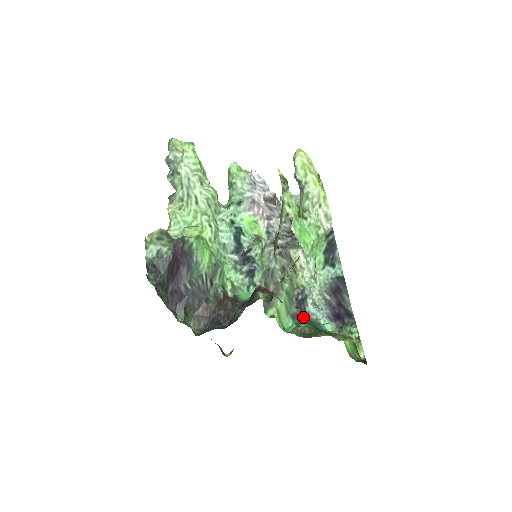
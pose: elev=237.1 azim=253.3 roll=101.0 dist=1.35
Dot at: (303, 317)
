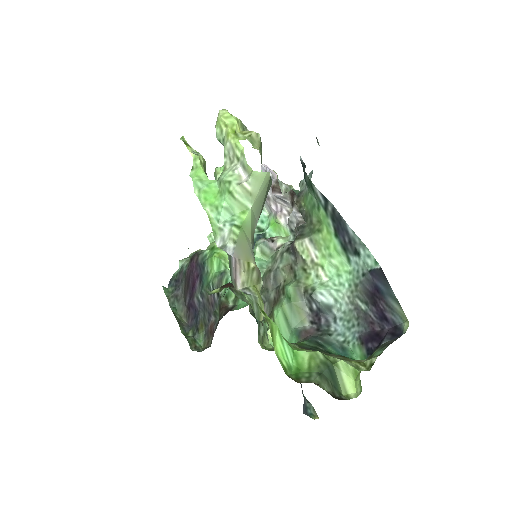
Dot at: (316, 335)
